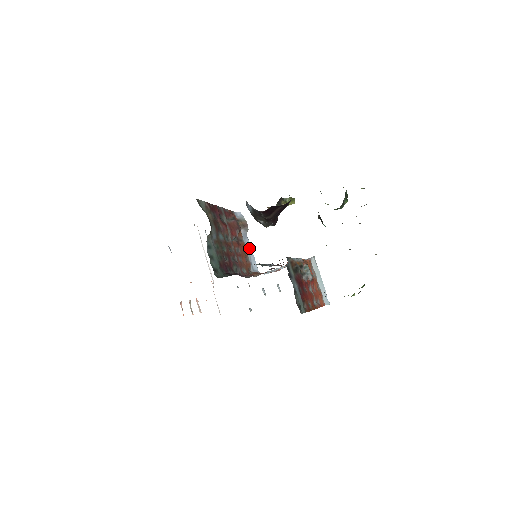
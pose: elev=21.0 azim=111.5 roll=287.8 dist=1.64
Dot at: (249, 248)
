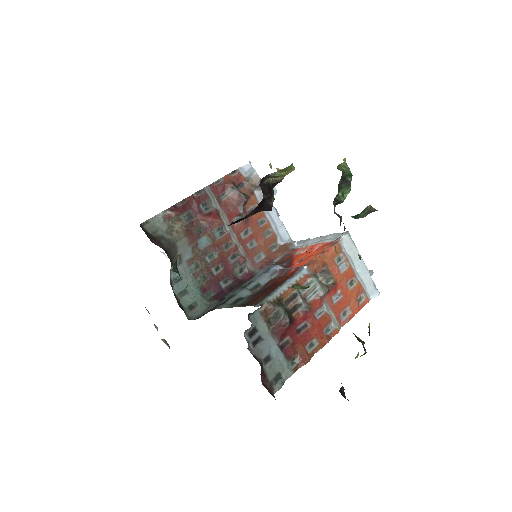
Dot at: (271, 212)
